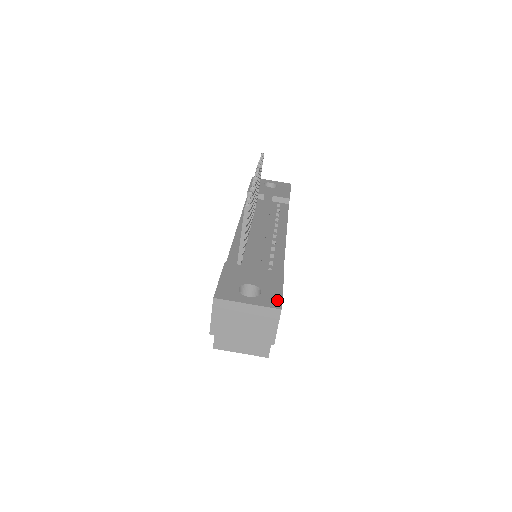
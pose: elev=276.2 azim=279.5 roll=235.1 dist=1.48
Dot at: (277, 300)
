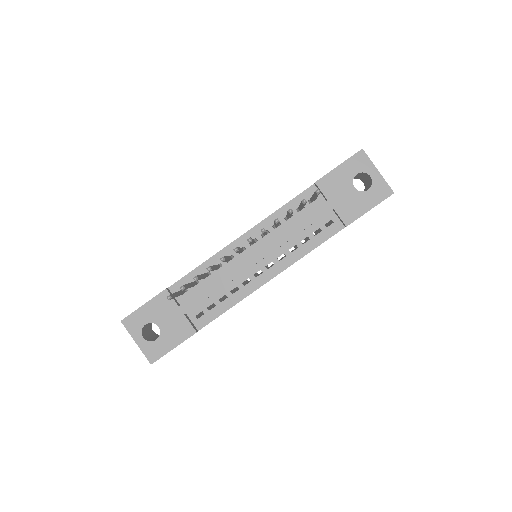
Dot at: (158, 355)
